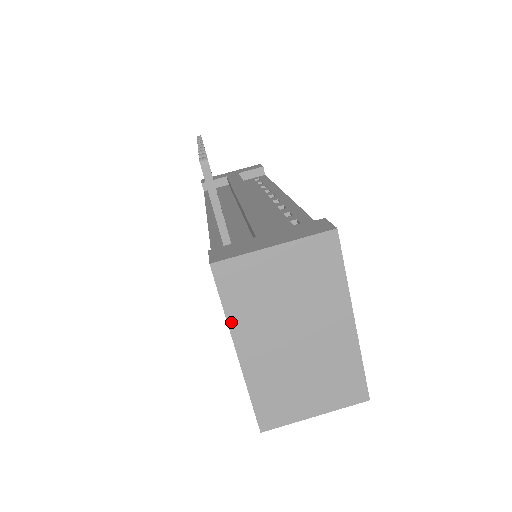
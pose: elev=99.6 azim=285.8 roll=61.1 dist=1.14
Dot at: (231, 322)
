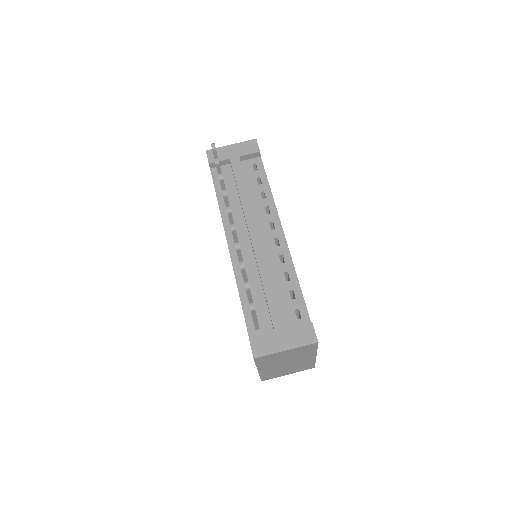
Dot at: (258, 366)
